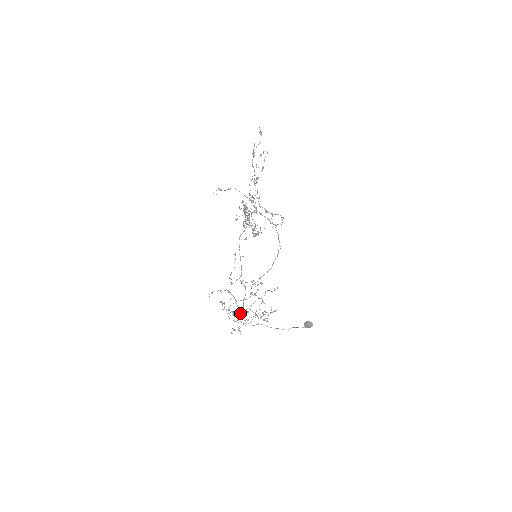
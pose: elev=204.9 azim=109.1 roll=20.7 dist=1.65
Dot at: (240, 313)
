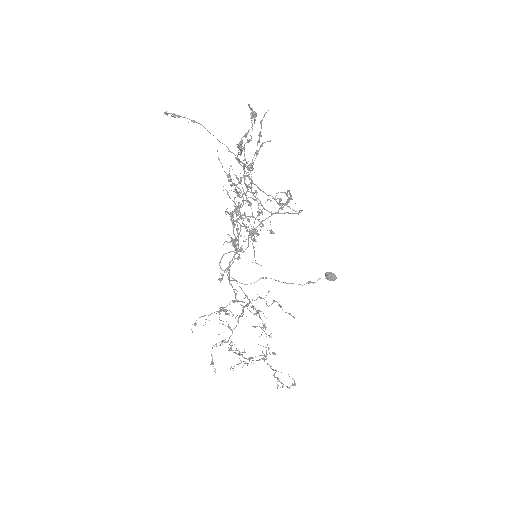
Dot at: (240, 352)
